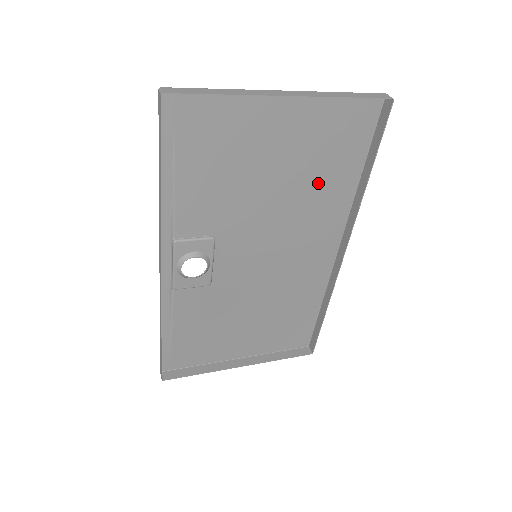
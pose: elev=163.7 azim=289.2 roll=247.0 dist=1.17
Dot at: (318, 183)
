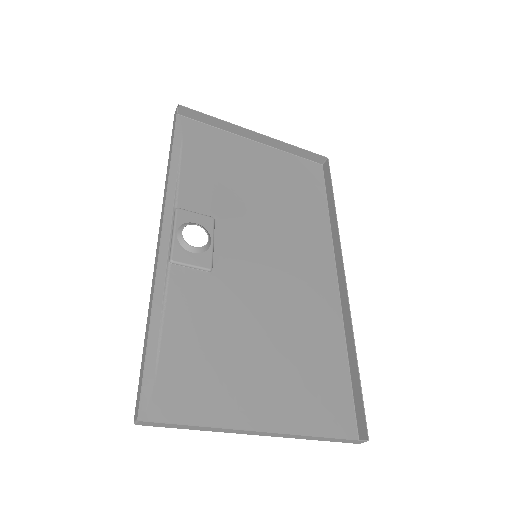
Dot at: (296, 207)
